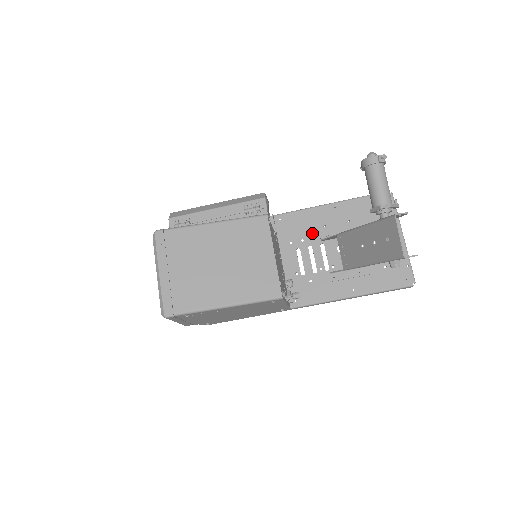
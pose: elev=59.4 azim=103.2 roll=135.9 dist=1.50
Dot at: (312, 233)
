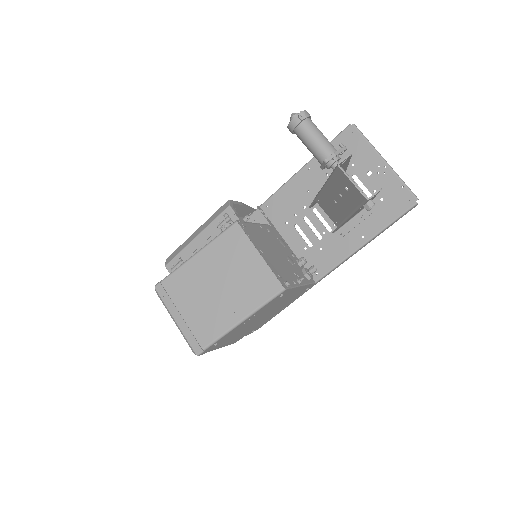
Dot at: (300, 204)
